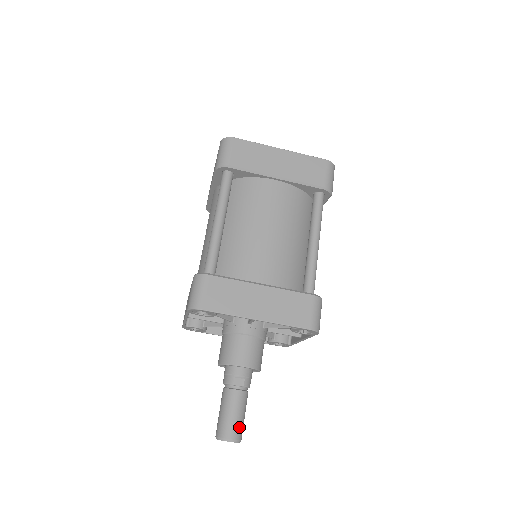
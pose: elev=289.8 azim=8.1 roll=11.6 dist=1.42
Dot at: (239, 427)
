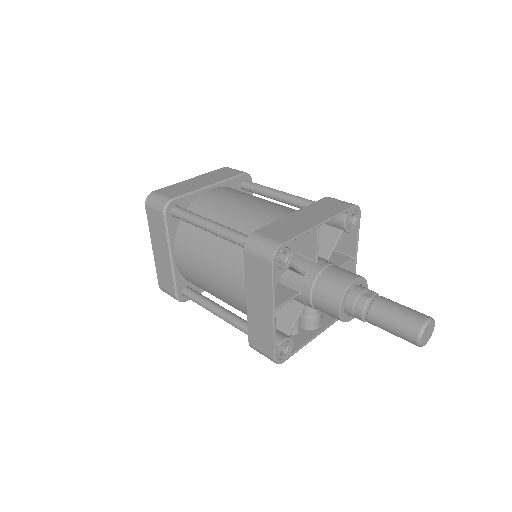
Dot at: (417, 312)
